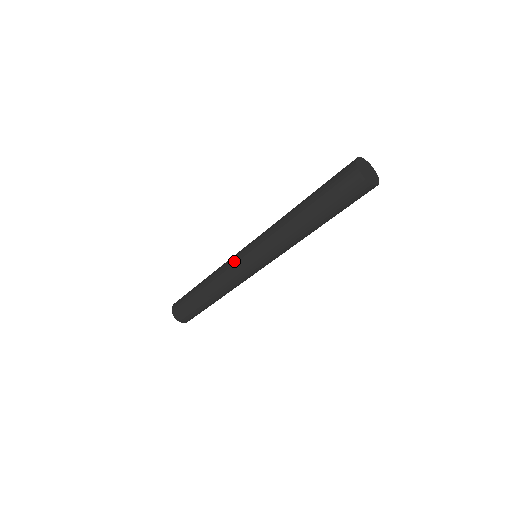
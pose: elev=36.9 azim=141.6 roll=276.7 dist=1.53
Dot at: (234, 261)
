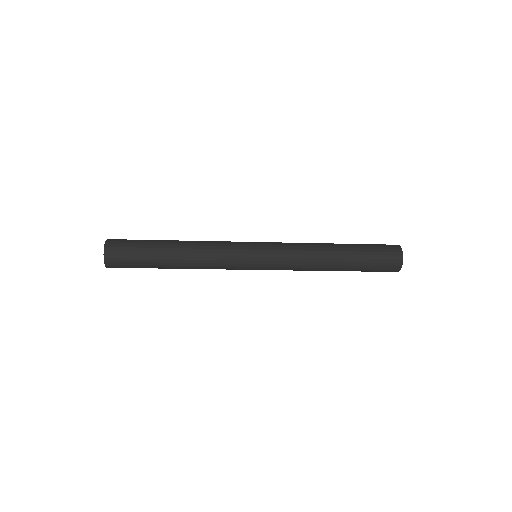
Dot at: (238, 257)
